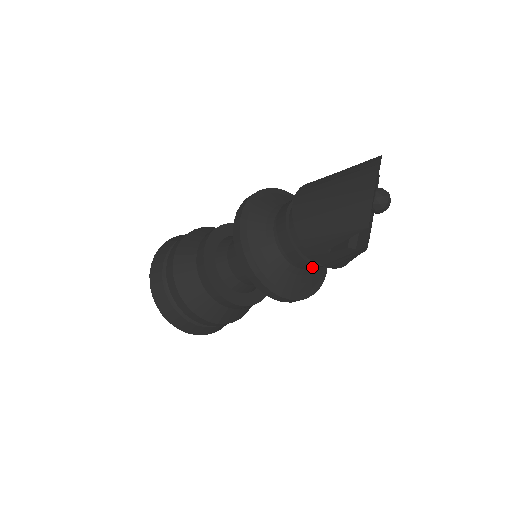
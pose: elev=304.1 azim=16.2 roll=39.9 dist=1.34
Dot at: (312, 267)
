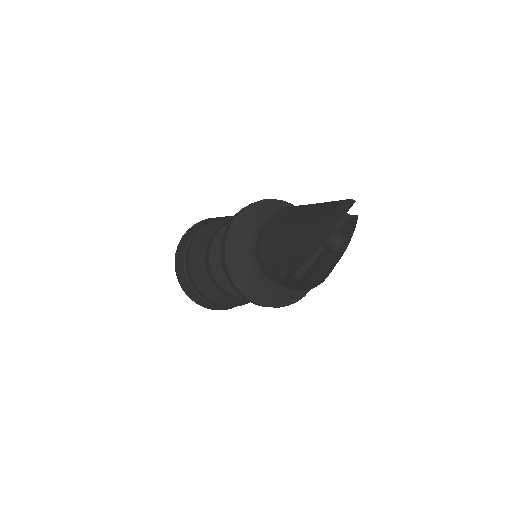
Dot at: occluded
